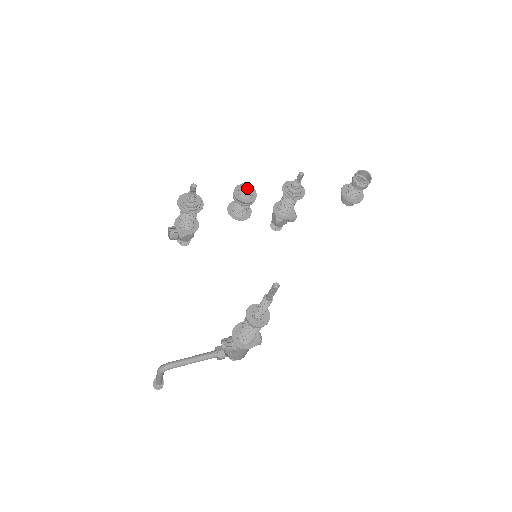
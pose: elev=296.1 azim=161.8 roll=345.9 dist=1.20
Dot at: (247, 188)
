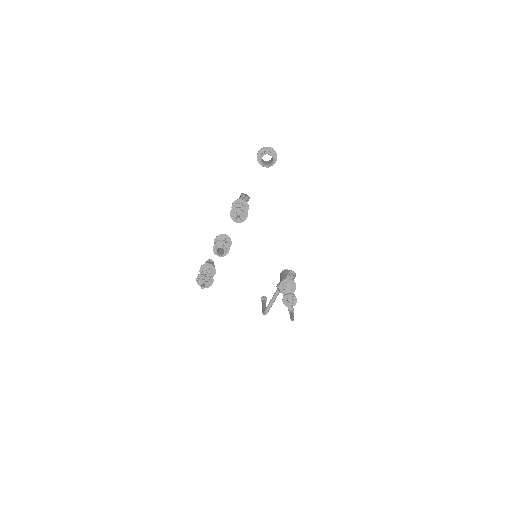
Dot at: (219, 246)
